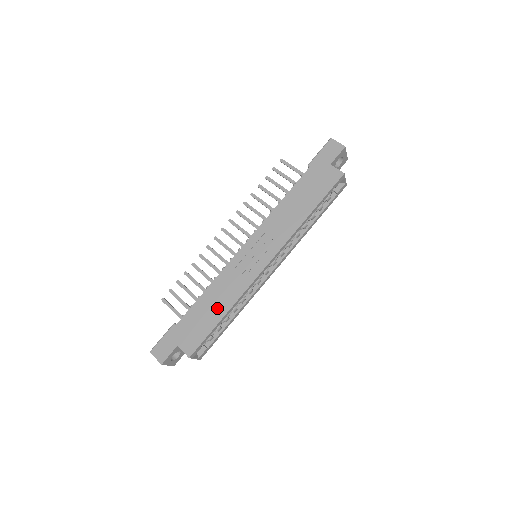
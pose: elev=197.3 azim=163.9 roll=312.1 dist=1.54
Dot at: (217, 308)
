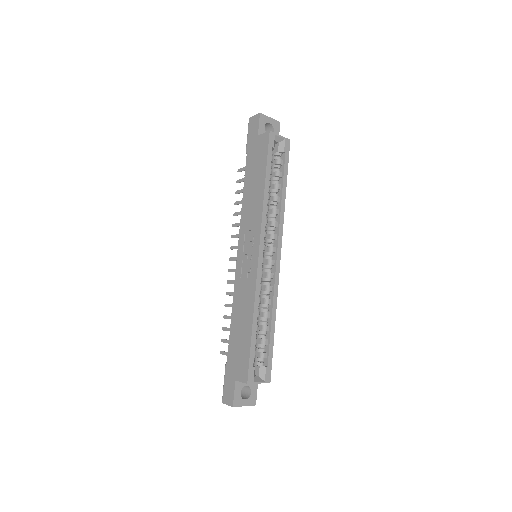
Dot at: (245, 322)
